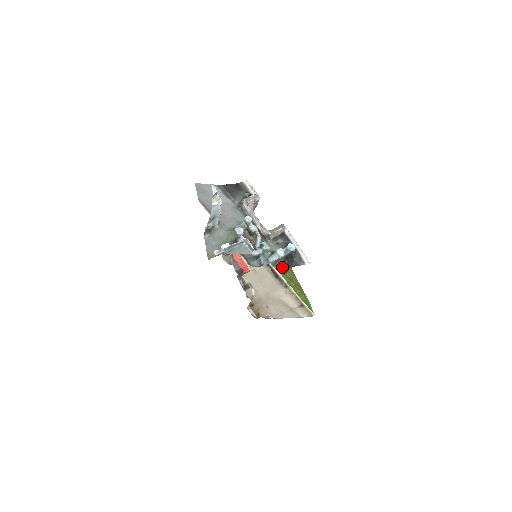
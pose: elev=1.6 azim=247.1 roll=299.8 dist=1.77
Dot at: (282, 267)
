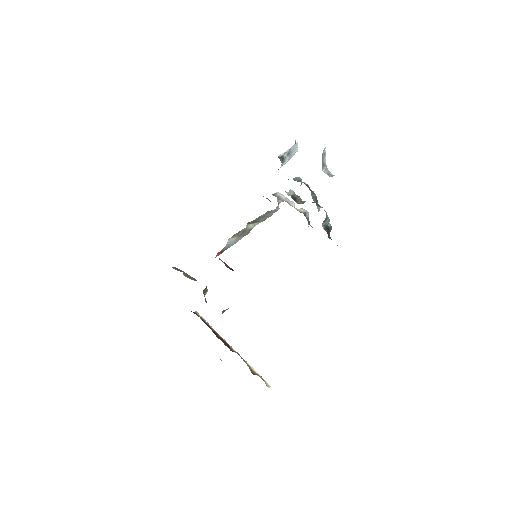
Dot at: occluded
